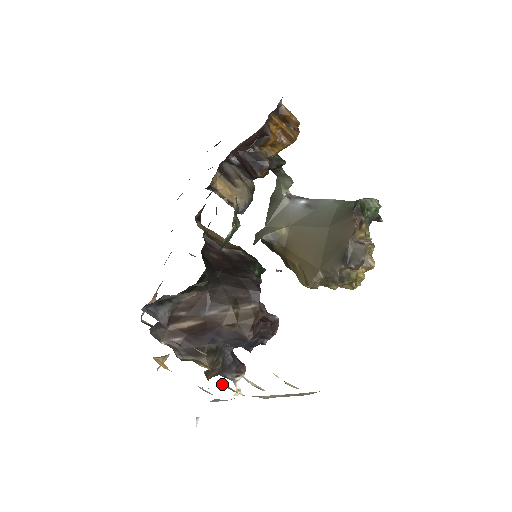
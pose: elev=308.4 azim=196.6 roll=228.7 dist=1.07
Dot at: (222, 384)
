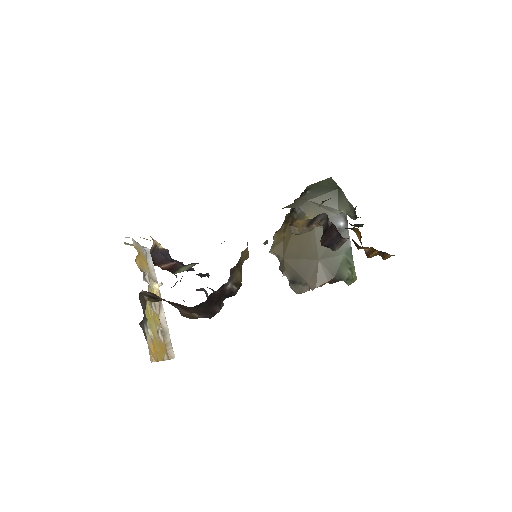
Dot at: occluded
